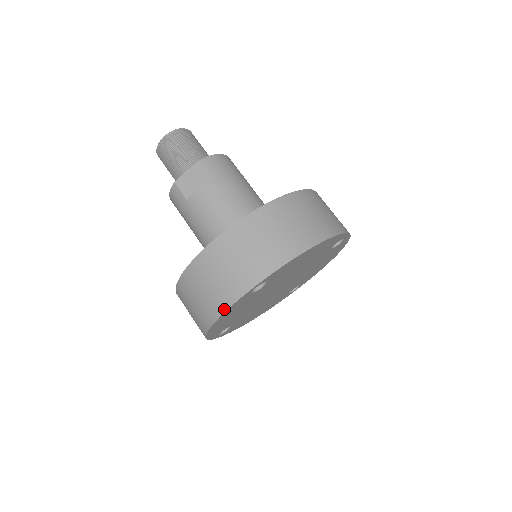
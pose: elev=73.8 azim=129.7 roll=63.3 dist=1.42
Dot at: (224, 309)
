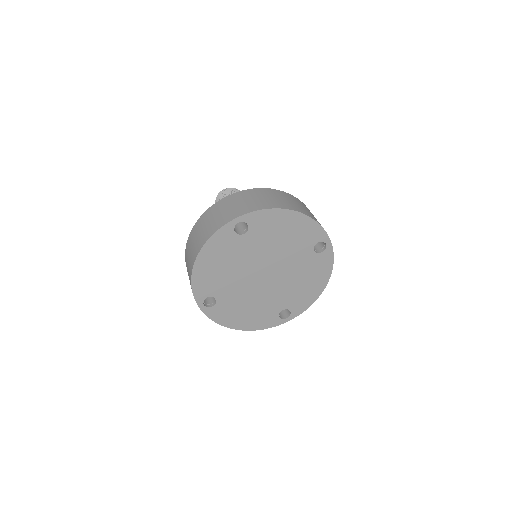
Dot at: (210, 236)
